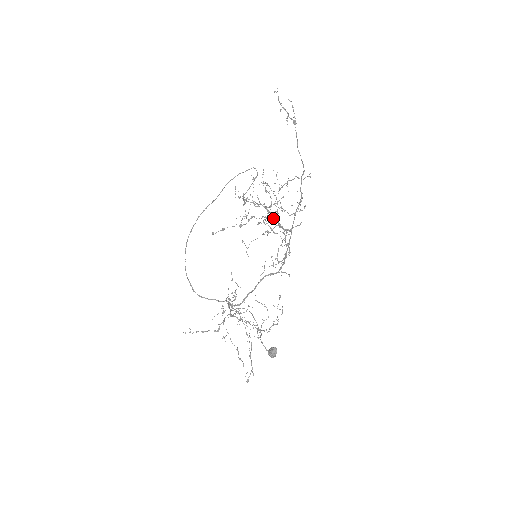
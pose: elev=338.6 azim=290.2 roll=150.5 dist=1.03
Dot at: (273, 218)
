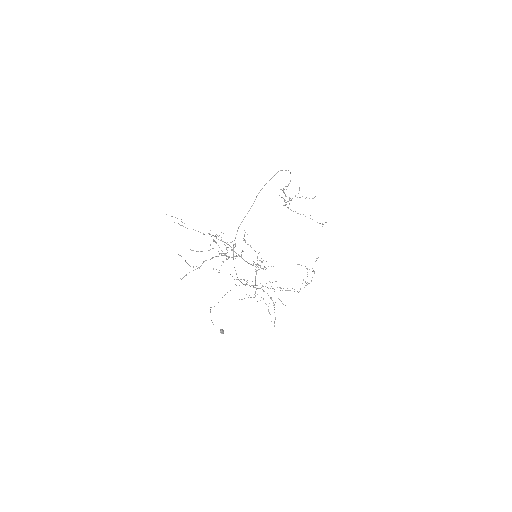
Dot at: occluded
